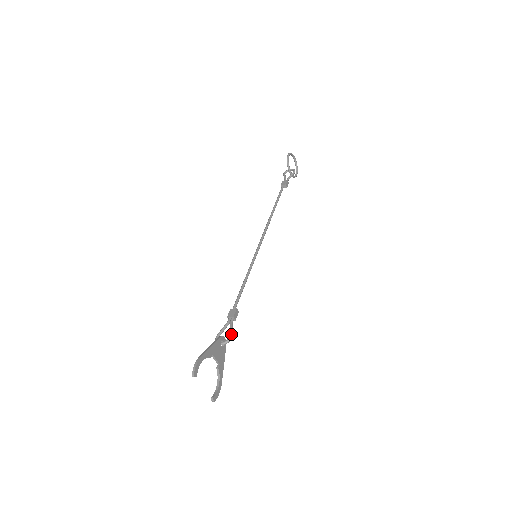
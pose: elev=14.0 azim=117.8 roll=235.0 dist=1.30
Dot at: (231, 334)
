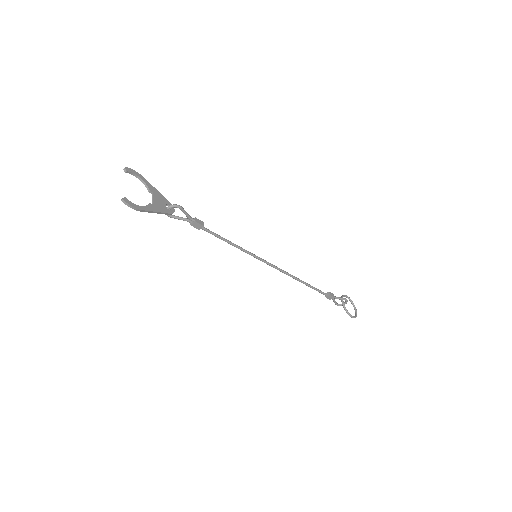
Dot at: (182, 207)
